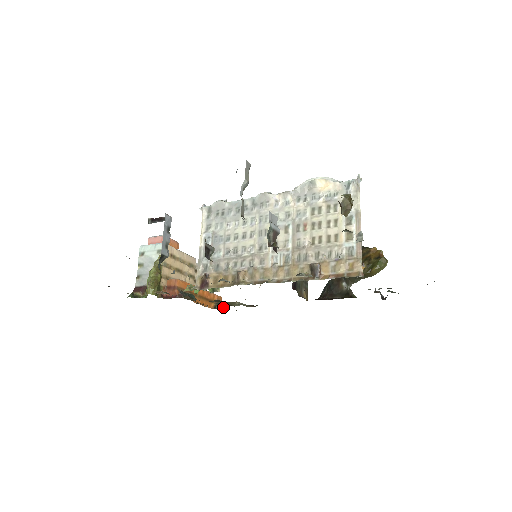
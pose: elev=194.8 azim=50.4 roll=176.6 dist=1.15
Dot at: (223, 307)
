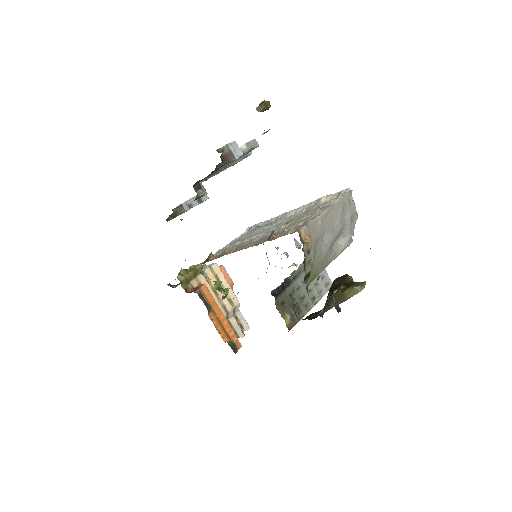
Dot at: (236, 350)
